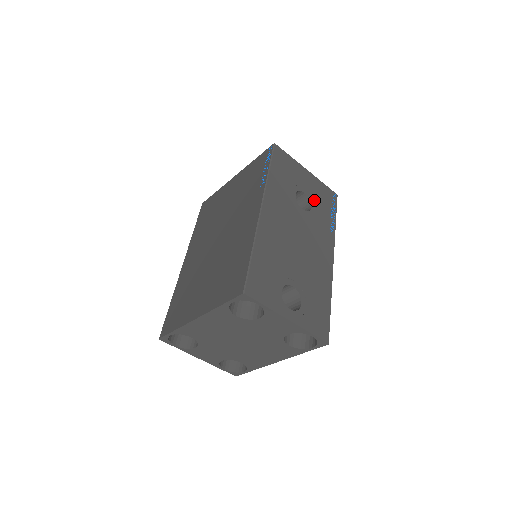
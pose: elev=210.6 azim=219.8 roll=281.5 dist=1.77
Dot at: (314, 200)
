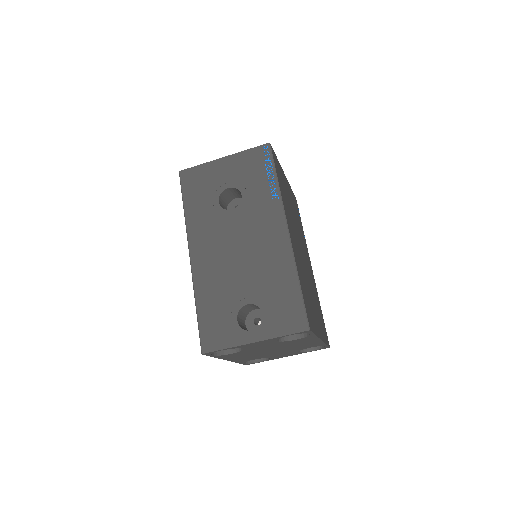
Dot at: (242, 184)
